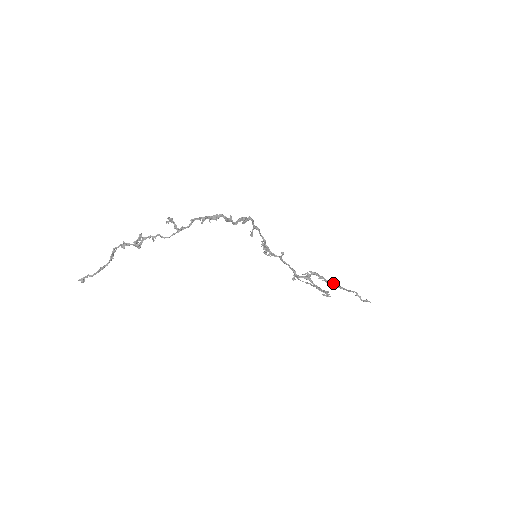
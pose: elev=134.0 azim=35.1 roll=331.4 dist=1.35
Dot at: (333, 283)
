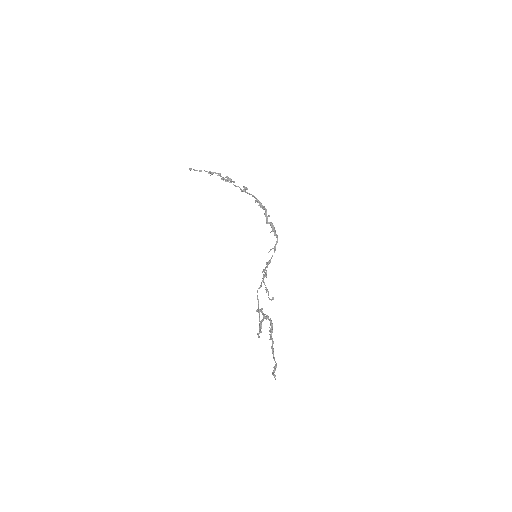
Dot at: (273, 342)
